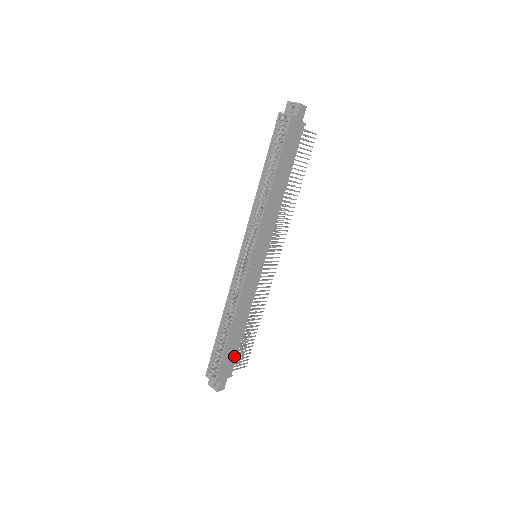
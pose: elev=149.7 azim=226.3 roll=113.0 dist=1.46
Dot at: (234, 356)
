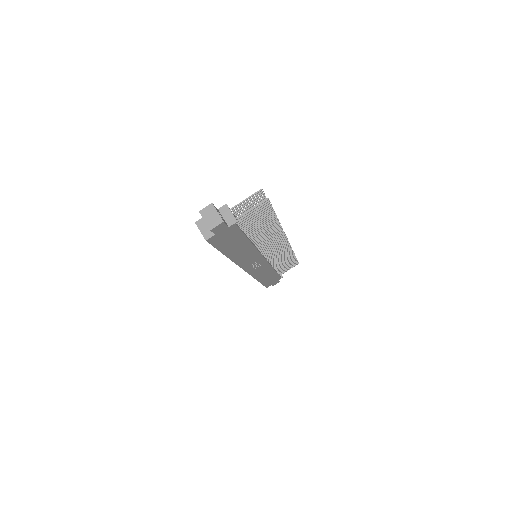
Dot at: (276, 277)
